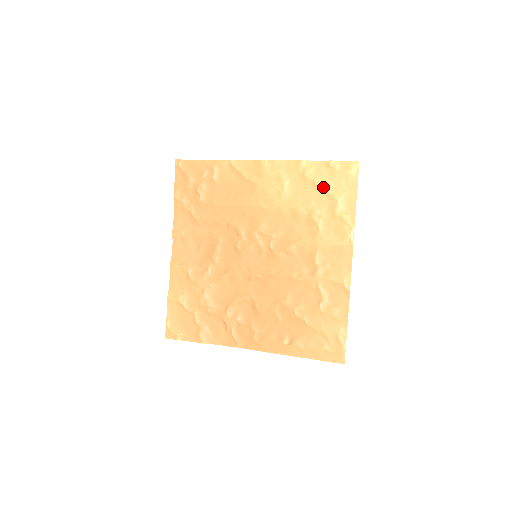
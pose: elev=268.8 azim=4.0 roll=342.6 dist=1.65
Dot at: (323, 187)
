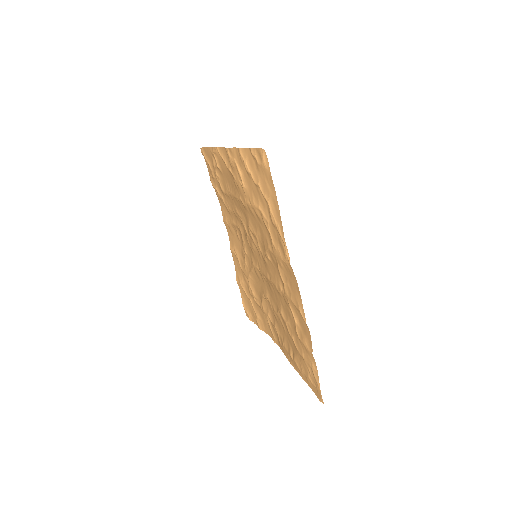
Dot at: (257, 184)
